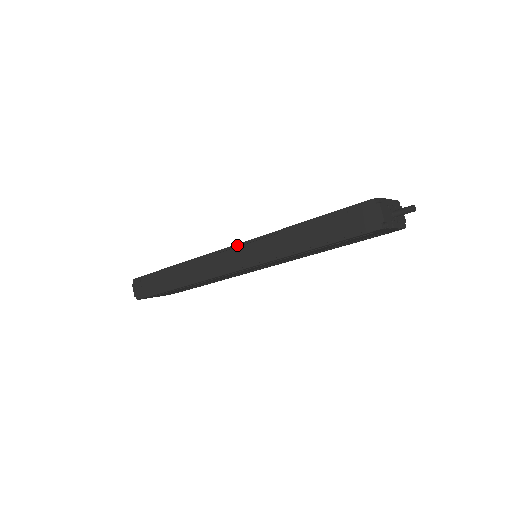
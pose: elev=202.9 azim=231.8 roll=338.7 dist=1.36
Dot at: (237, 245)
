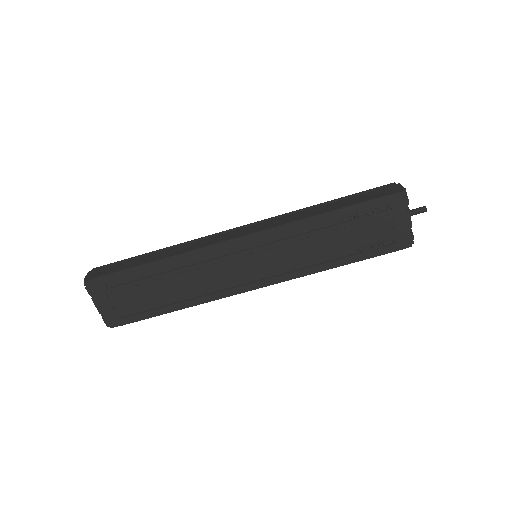
Dot at: (248, 224)
